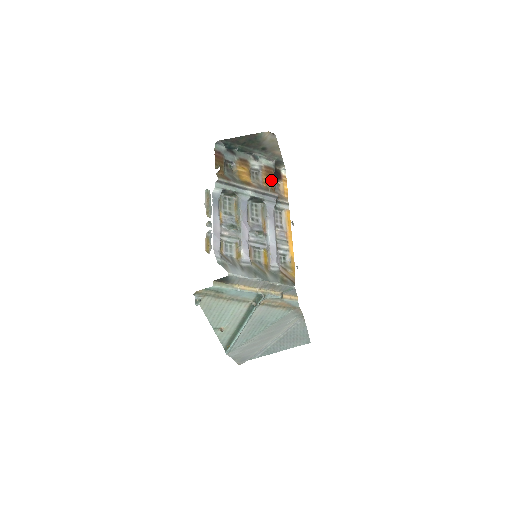
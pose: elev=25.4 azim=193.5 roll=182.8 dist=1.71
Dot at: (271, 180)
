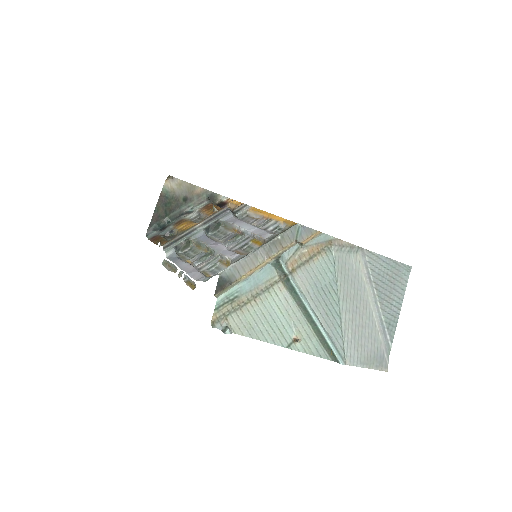
Dot at: occluded
